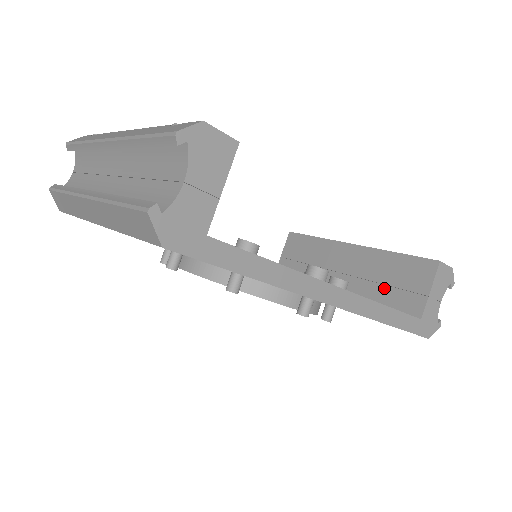
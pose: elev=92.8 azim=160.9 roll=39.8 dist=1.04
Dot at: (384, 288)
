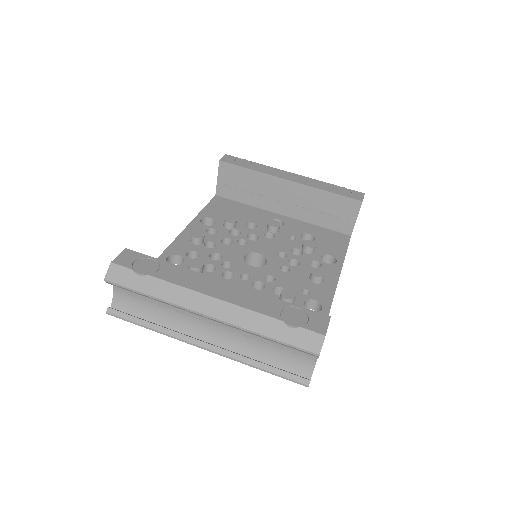
Dot at: (322, 215)
